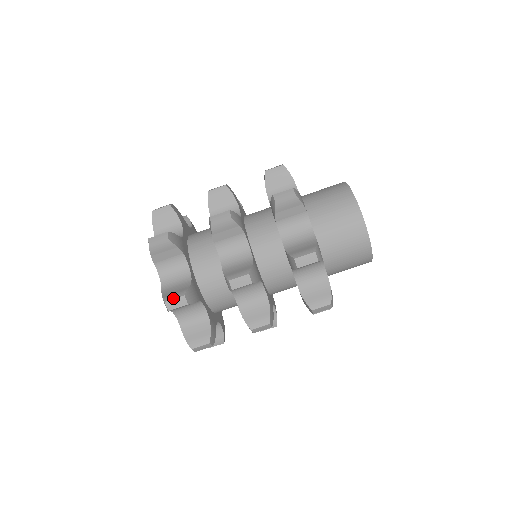
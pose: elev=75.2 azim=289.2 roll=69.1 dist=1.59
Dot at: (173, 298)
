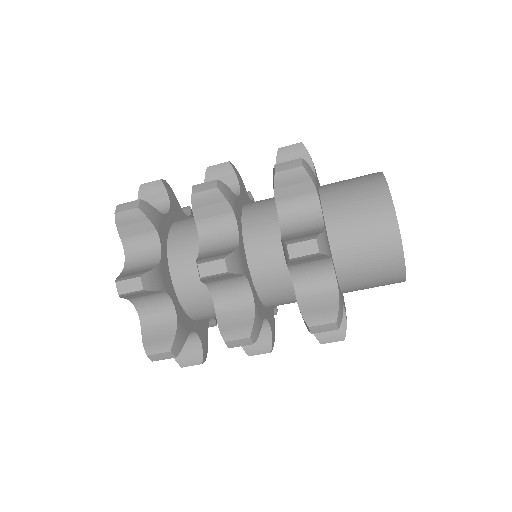
Dot at: (157, 353)
